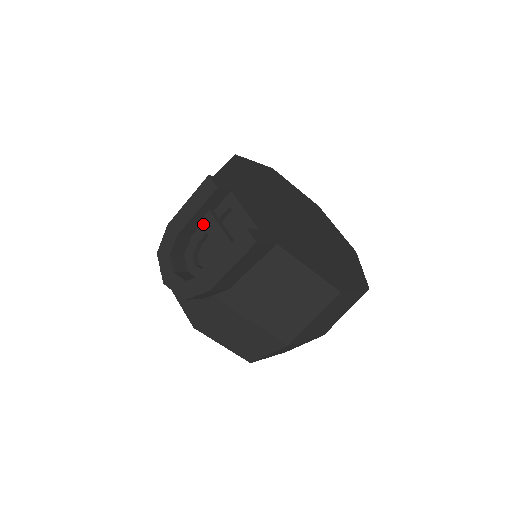
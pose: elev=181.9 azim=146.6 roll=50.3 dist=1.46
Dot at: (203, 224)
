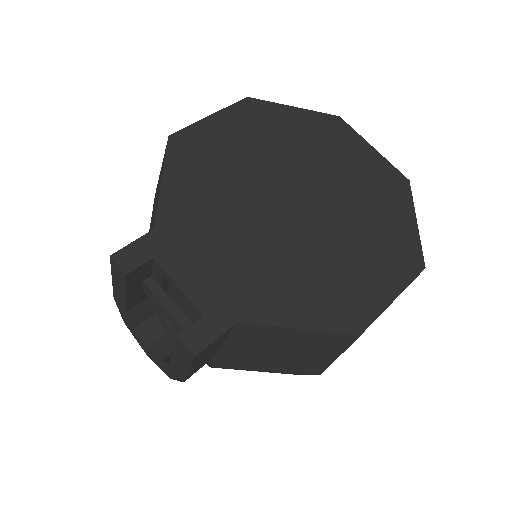
Dot at: (147, 295)
